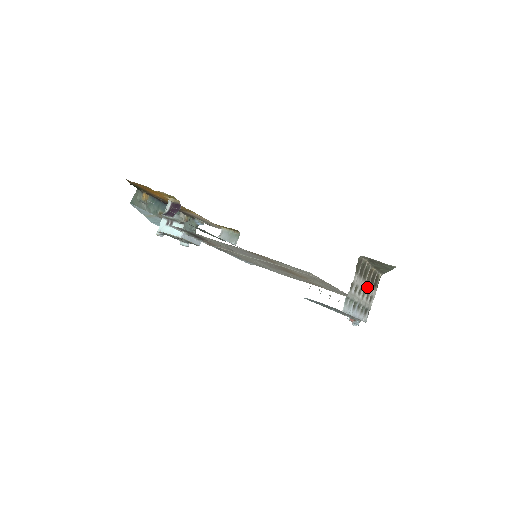
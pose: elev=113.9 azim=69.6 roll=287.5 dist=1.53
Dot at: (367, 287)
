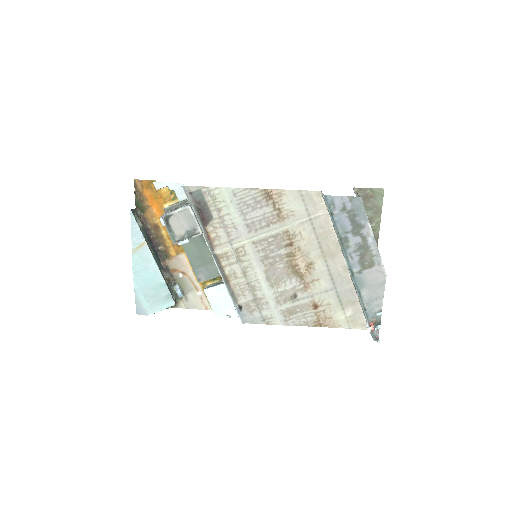
Dot at: occluded
